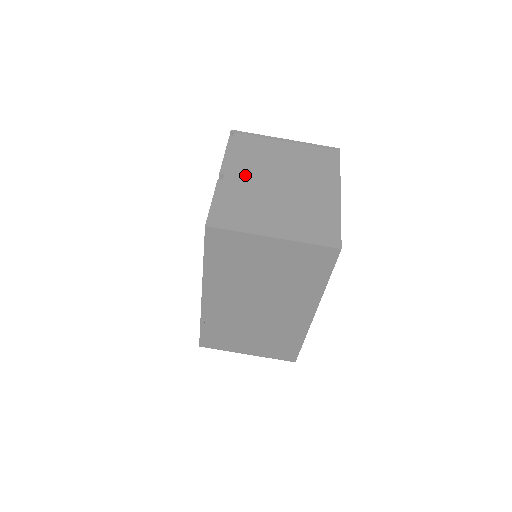
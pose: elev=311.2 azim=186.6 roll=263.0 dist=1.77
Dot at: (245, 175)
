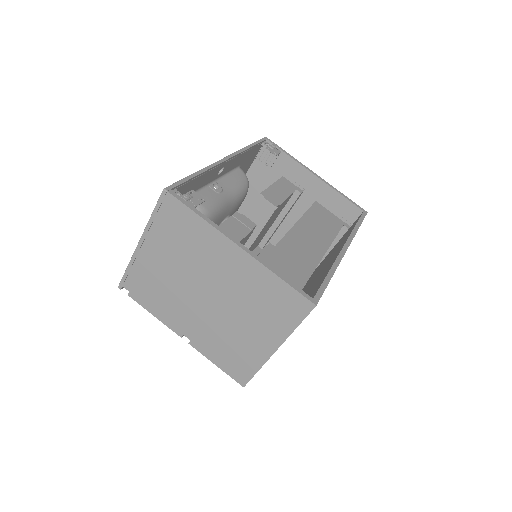
Dot at: (188, 319)
